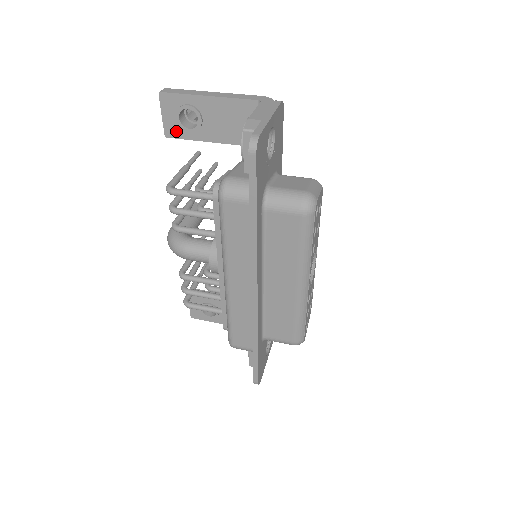
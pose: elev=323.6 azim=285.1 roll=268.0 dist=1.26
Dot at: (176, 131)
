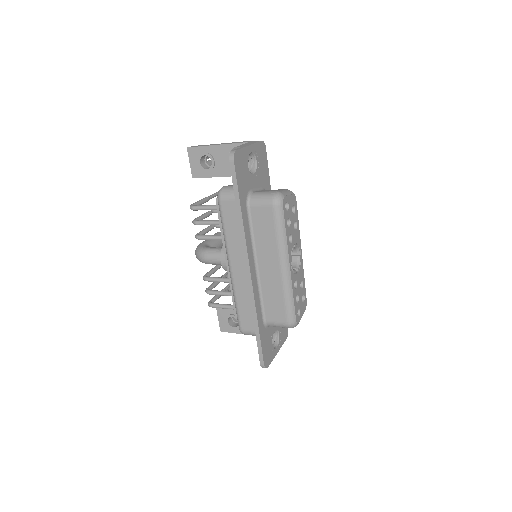
Dot at: (199, 173)
